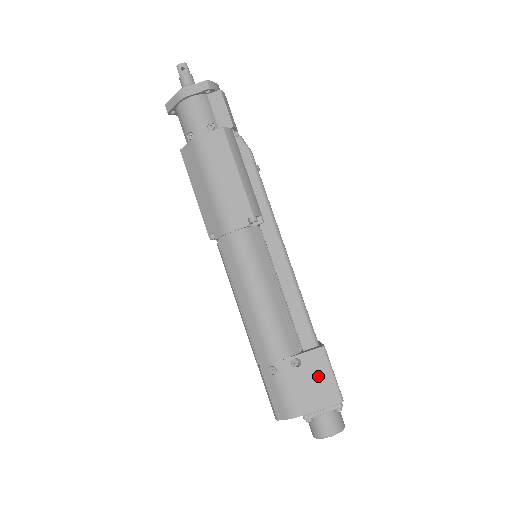
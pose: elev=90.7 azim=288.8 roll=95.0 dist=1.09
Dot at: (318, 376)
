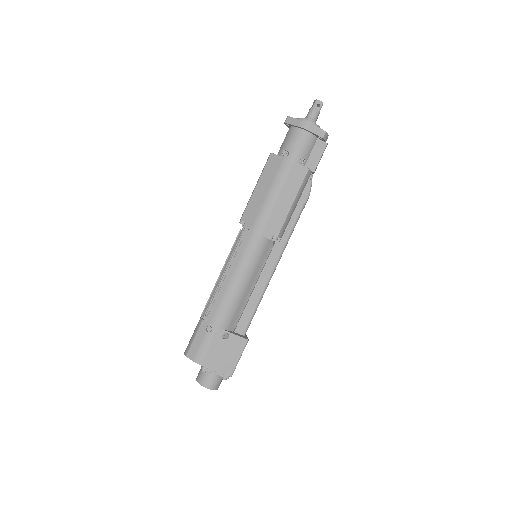
Dot at: (231, 353)
